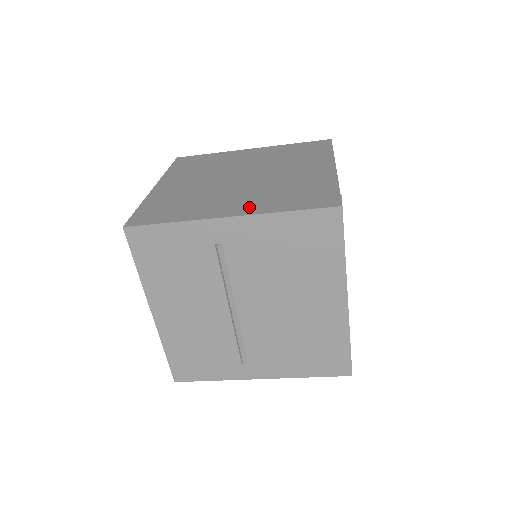
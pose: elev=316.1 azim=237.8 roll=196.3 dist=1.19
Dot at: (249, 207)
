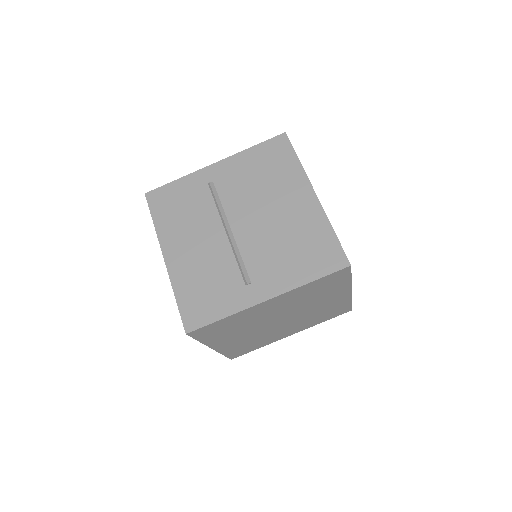
Dot at: occluded
